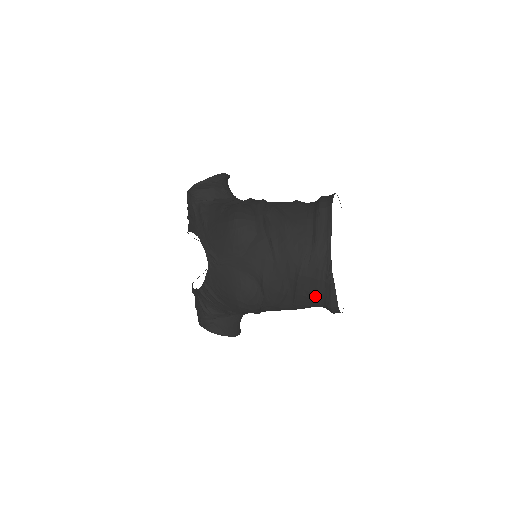
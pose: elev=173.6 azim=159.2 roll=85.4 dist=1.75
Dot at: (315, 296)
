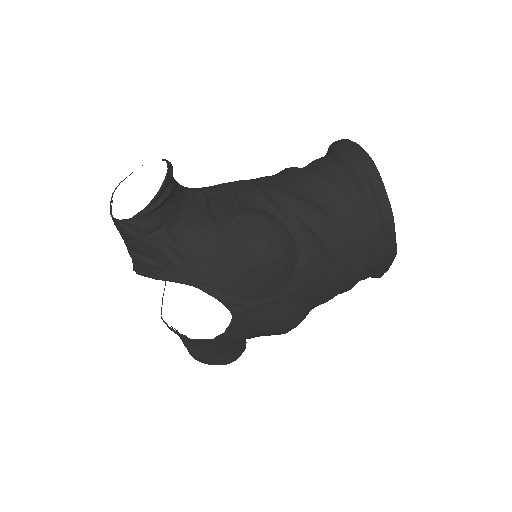
Dot at: occluded
